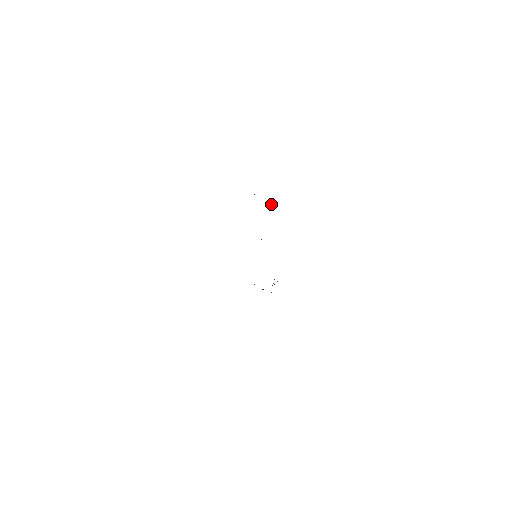
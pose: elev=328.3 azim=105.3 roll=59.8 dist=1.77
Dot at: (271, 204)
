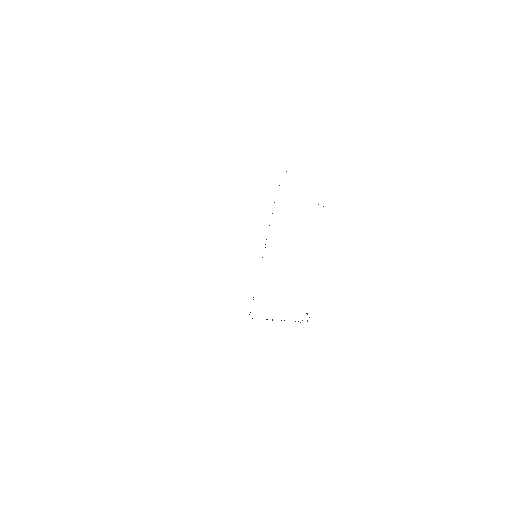
Dot at: occluded
